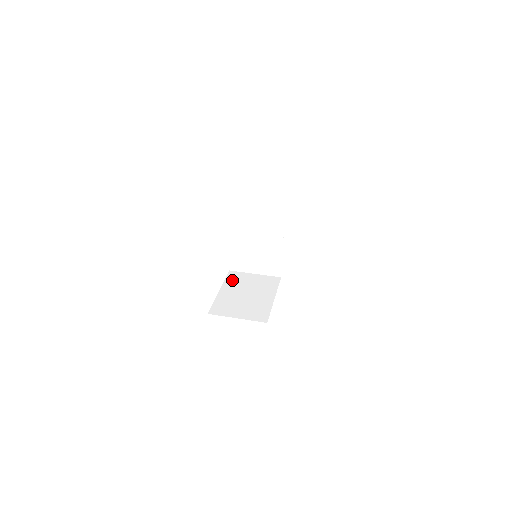
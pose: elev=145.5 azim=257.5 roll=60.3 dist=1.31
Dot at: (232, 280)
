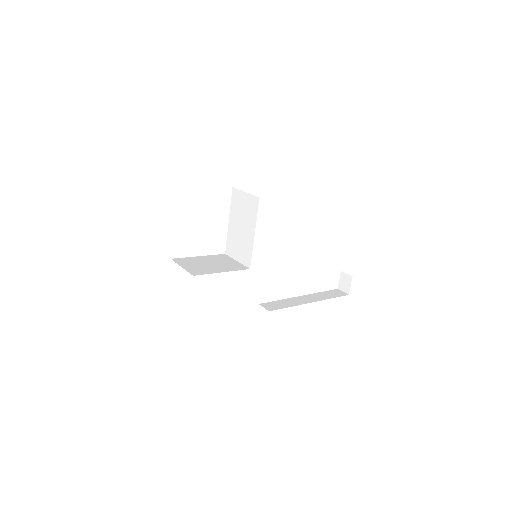
Dot at: (217, 257)
